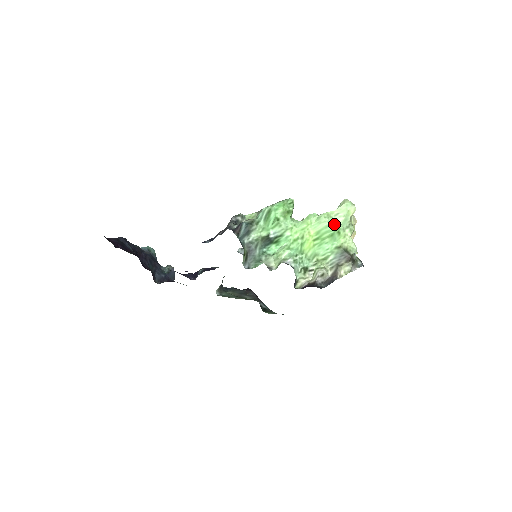
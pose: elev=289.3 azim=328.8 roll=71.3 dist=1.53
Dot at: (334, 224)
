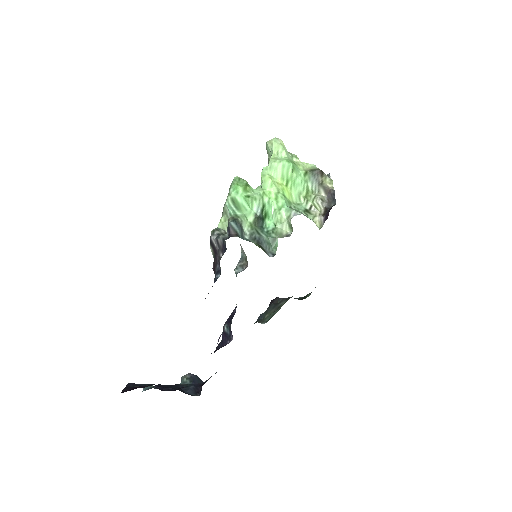
Dot at: (285, 160)
